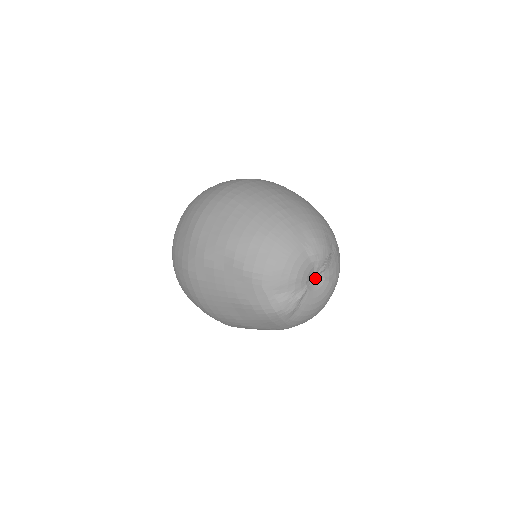
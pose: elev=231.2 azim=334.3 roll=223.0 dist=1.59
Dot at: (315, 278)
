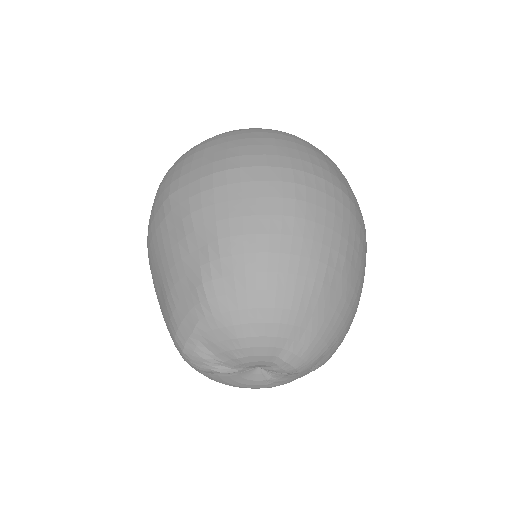
Dot at: (260, 369)
